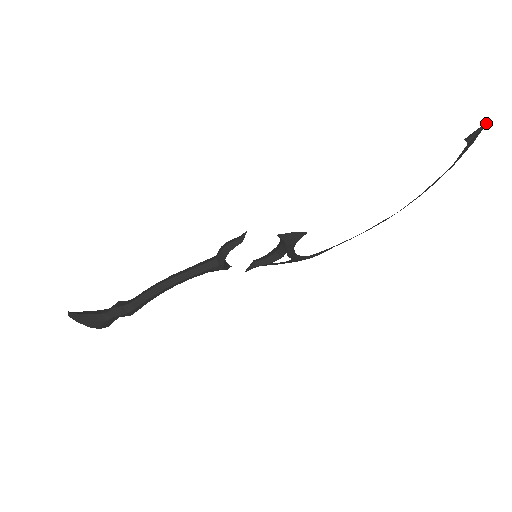
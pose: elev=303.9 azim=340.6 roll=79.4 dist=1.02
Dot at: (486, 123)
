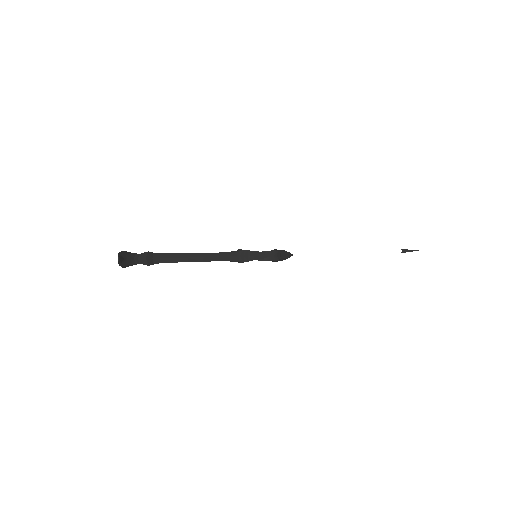
Dot at: (417, 250)
